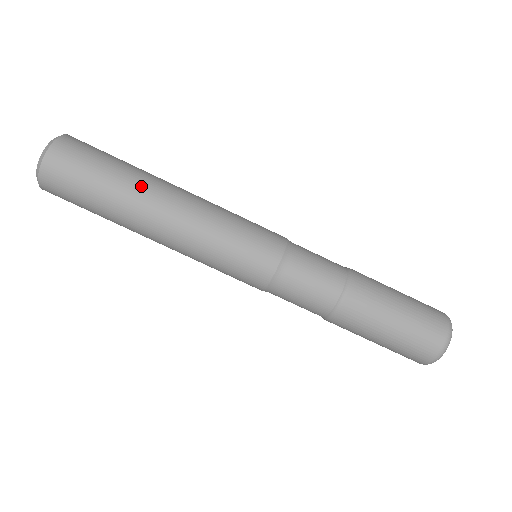
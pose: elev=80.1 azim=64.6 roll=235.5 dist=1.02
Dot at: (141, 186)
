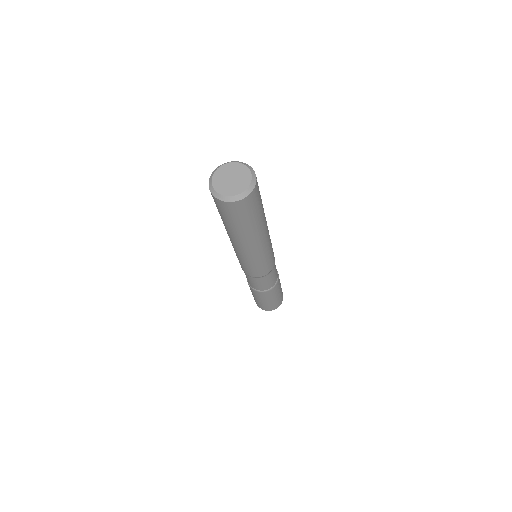
Dot at: (262, 226)
